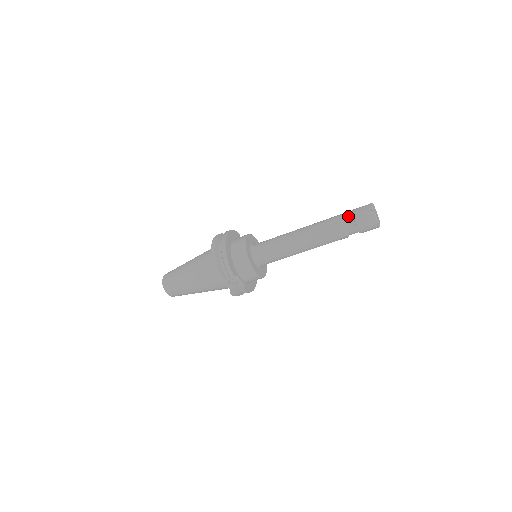
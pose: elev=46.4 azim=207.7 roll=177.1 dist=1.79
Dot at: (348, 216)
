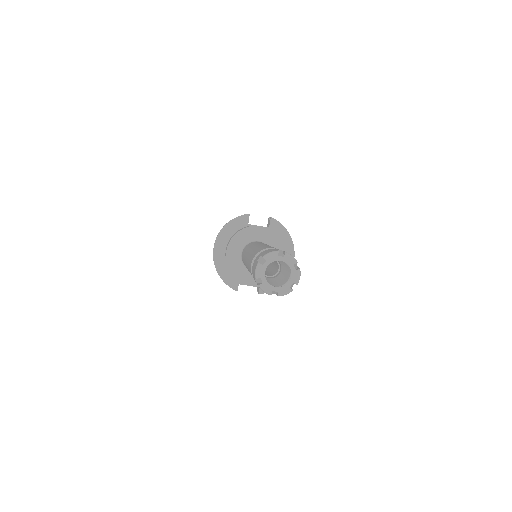
Dot at: occluded
